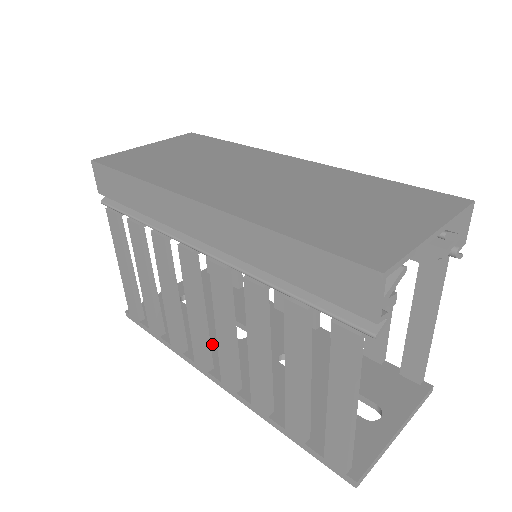
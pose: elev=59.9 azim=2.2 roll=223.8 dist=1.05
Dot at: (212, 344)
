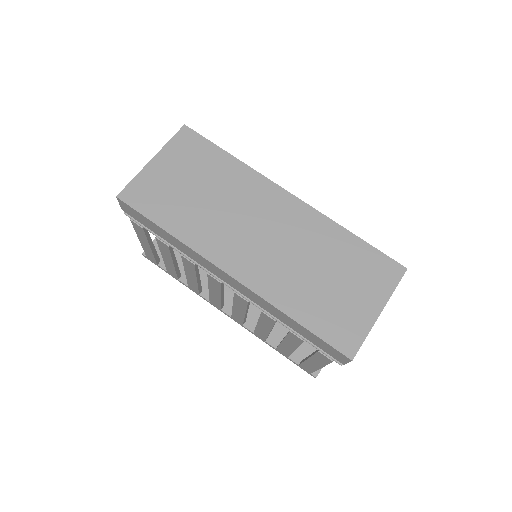
Dot at: occluded
